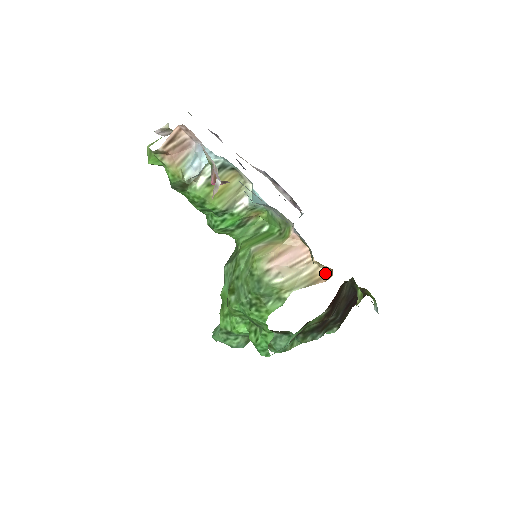
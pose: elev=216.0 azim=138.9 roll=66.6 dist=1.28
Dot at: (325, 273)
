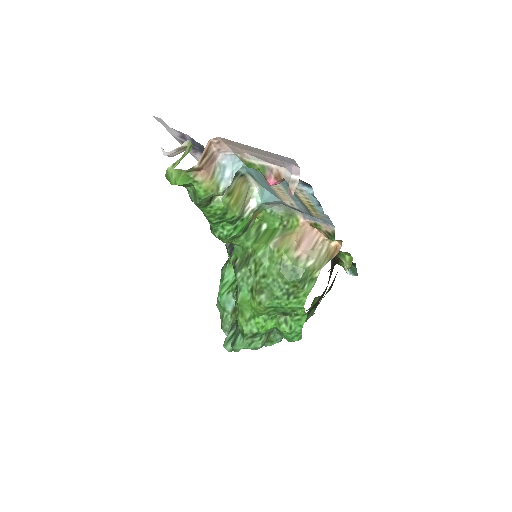
Dot at: (335, 247)
